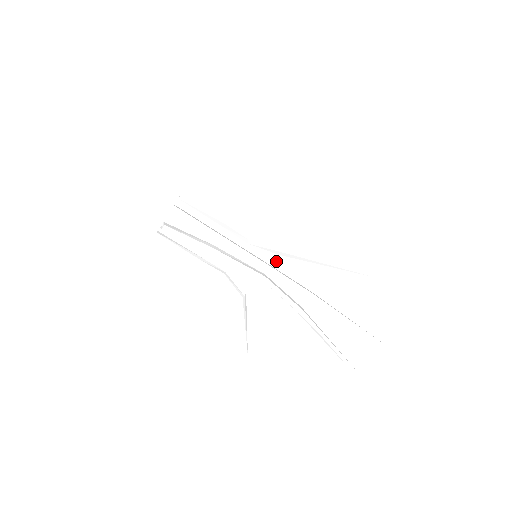
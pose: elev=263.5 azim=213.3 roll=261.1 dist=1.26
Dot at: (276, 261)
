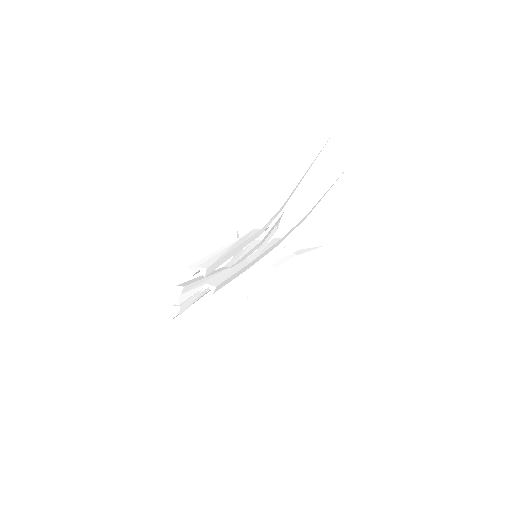
Dot at: (265, 238)
